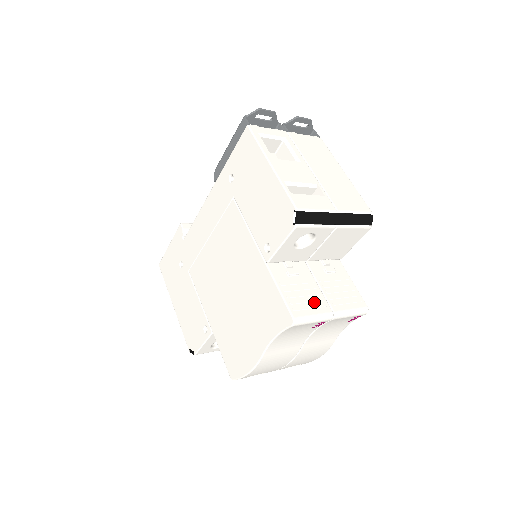
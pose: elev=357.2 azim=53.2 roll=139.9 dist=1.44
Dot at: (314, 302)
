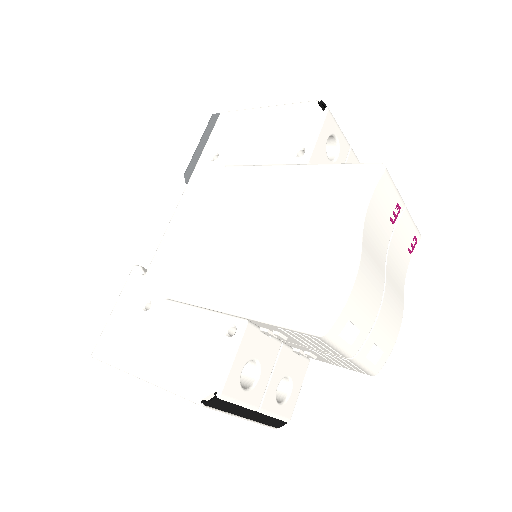
Dot at: occluded
